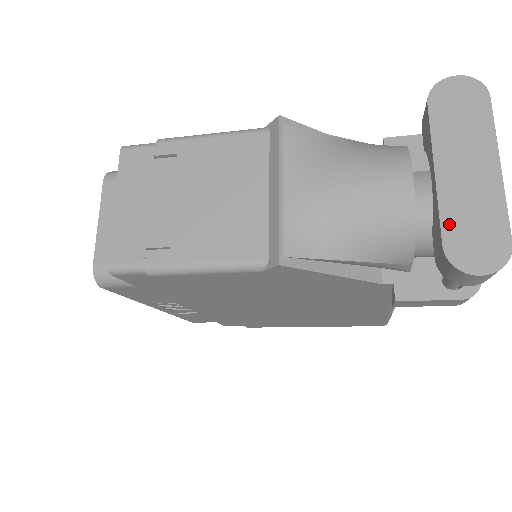
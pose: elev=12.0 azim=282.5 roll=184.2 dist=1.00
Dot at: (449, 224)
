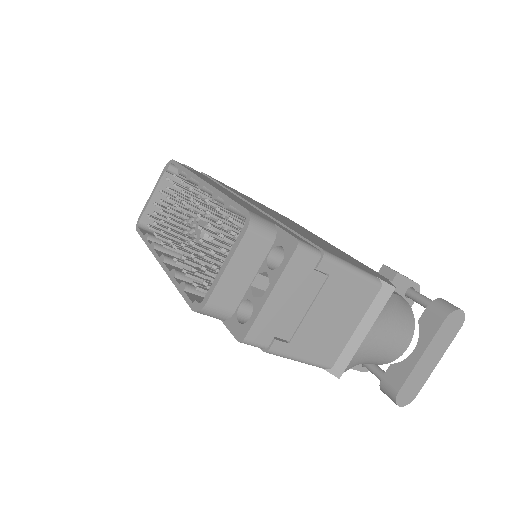
Dot at: (408, 382)
